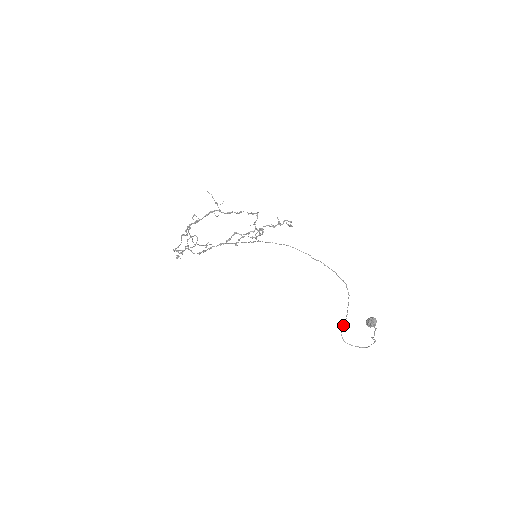
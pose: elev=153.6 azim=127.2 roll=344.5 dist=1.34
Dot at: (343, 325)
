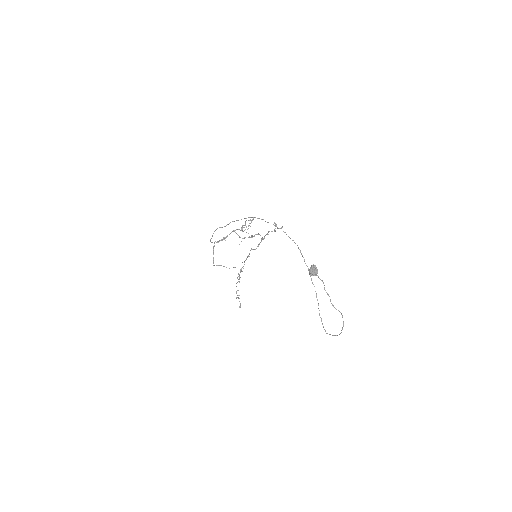
Dot at: (318, 308)
